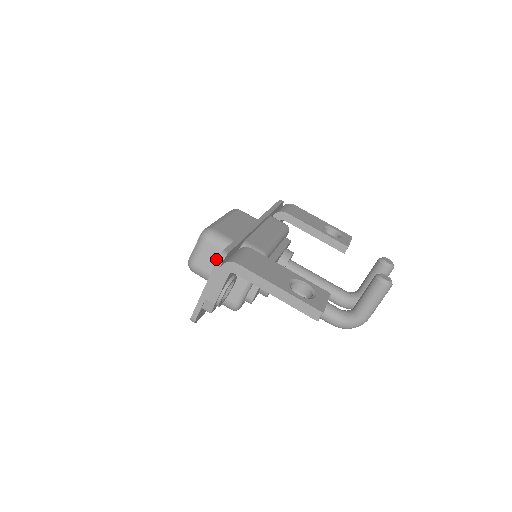
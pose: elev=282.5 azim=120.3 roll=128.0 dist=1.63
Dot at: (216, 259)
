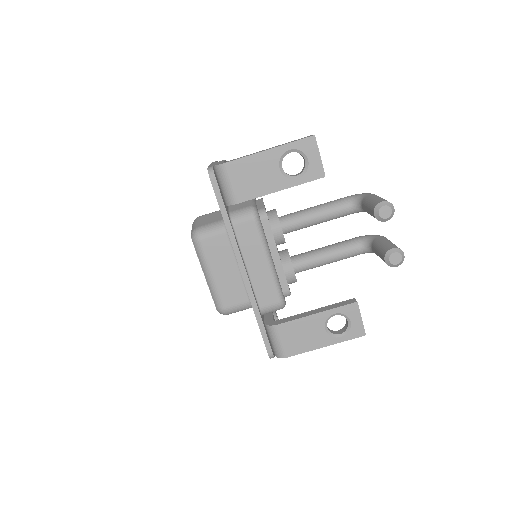
Dot at: occluded
